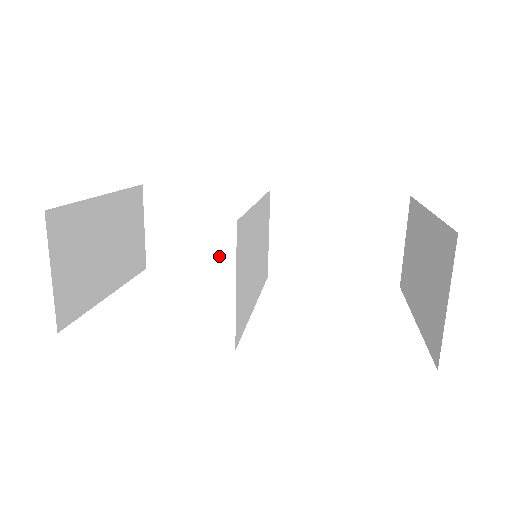
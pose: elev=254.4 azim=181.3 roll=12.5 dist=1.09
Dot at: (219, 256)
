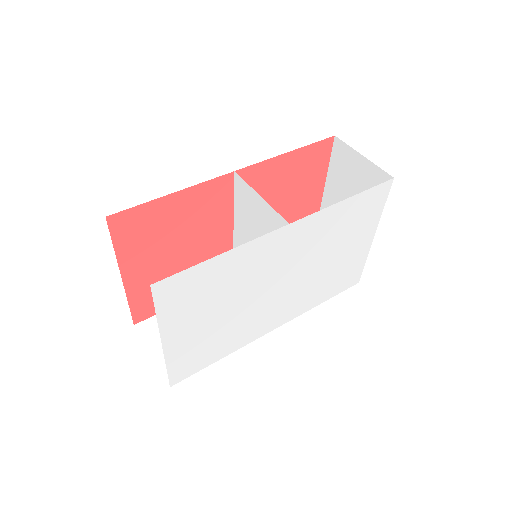
Dot at: occluded
